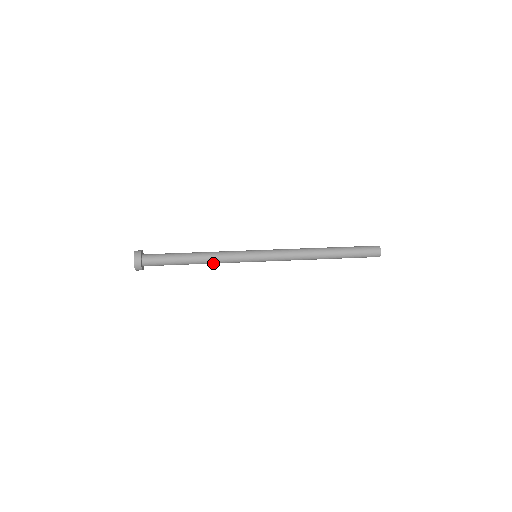
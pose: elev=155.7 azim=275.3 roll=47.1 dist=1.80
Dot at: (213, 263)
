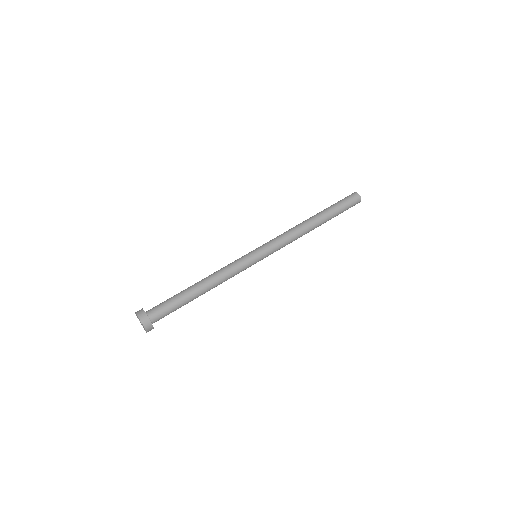
Dot at: occluded
